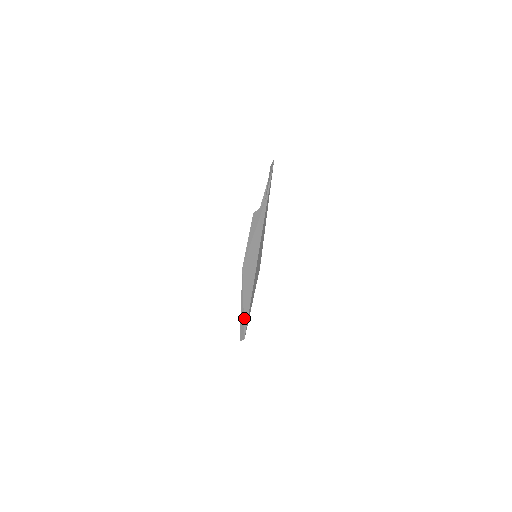
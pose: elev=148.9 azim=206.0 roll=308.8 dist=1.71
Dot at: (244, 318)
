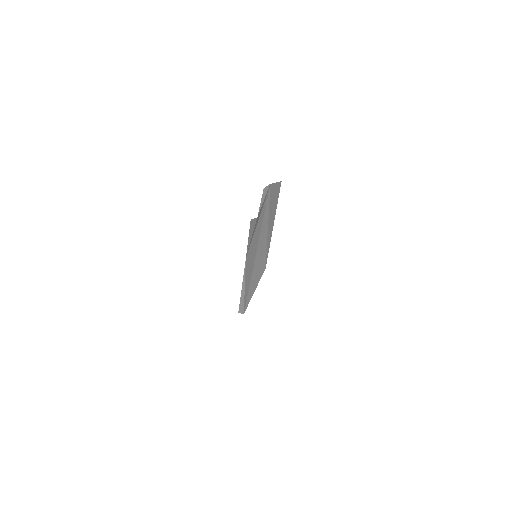
Dot at: (245, 298)
